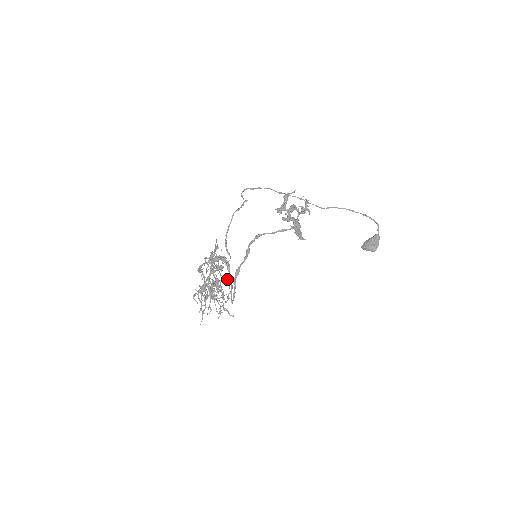
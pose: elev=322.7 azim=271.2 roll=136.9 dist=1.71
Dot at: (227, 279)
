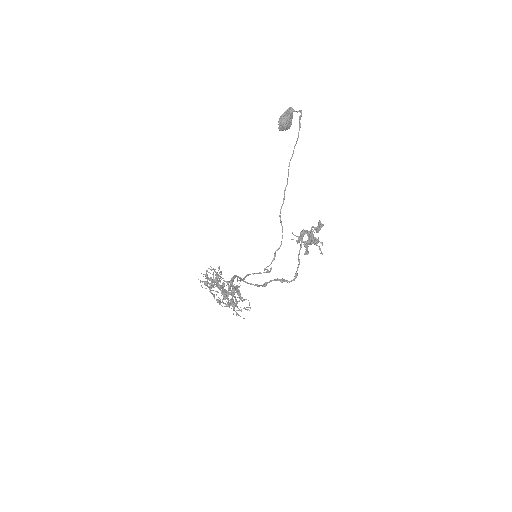
Dot at: (221, 273)
